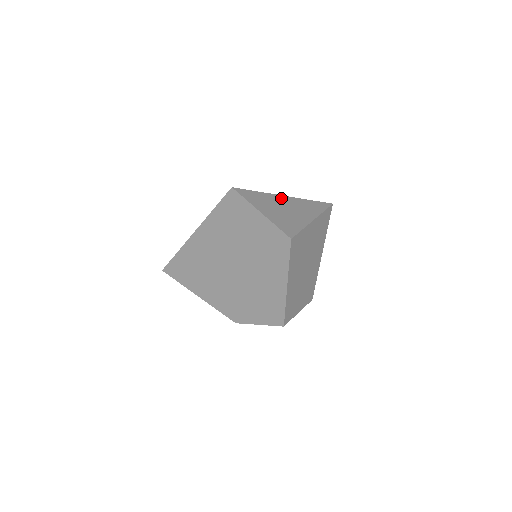
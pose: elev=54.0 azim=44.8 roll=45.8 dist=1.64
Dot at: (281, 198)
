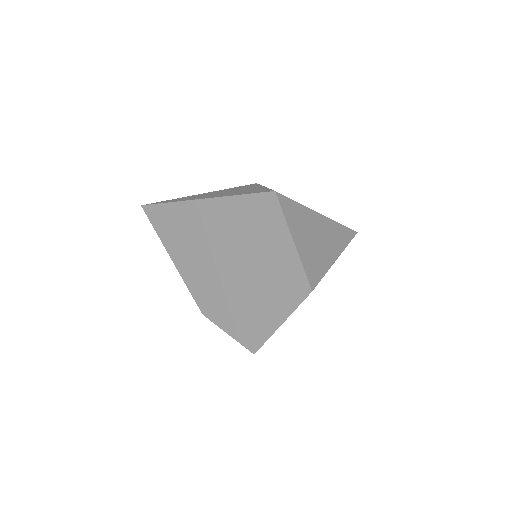
Dot at: (316, 217)
